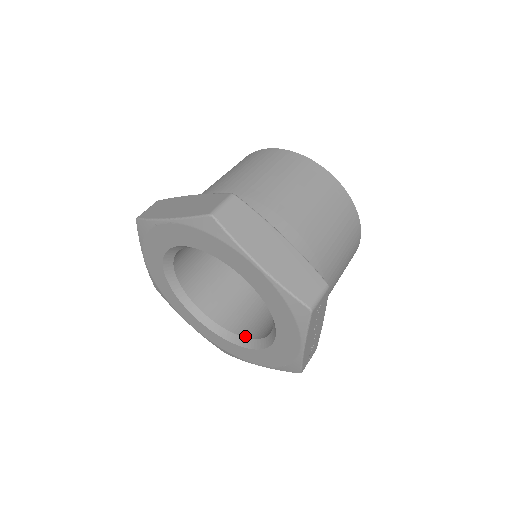
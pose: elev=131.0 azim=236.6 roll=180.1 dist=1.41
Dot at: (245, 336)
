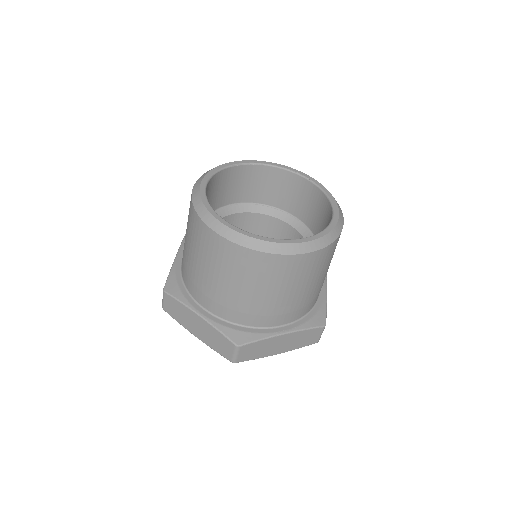
Dot at: occluded
